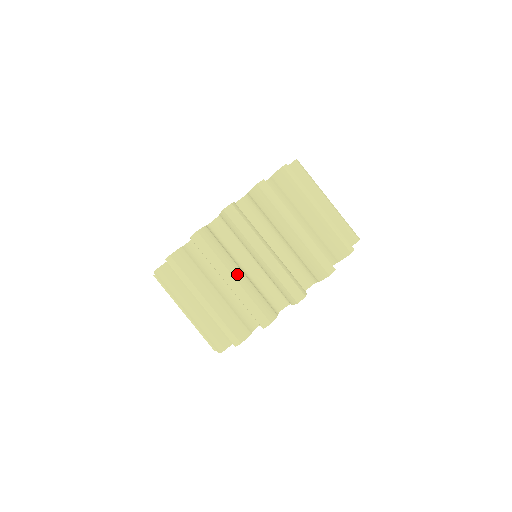
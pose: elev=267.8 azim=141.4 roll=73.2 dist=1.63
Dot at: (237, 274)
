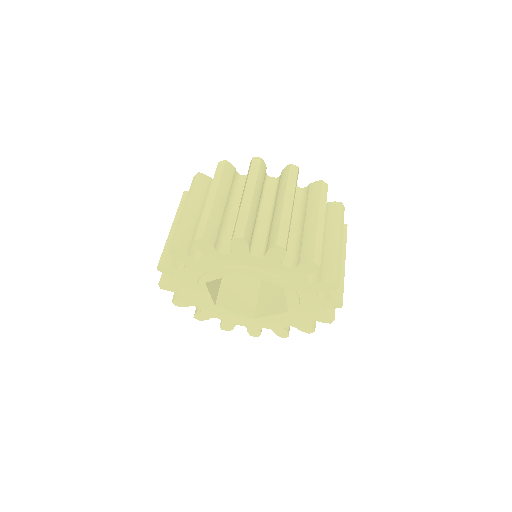
Dot at: occluded
